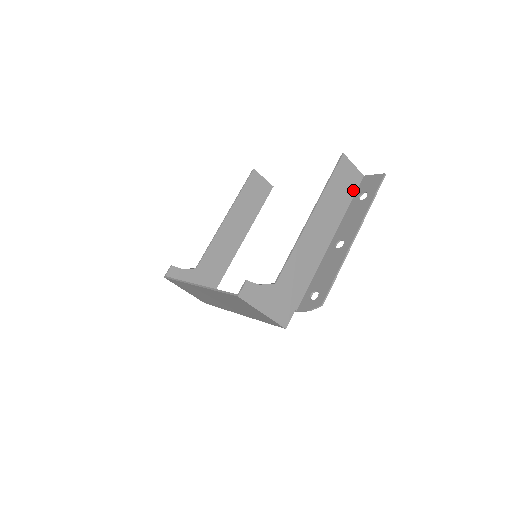
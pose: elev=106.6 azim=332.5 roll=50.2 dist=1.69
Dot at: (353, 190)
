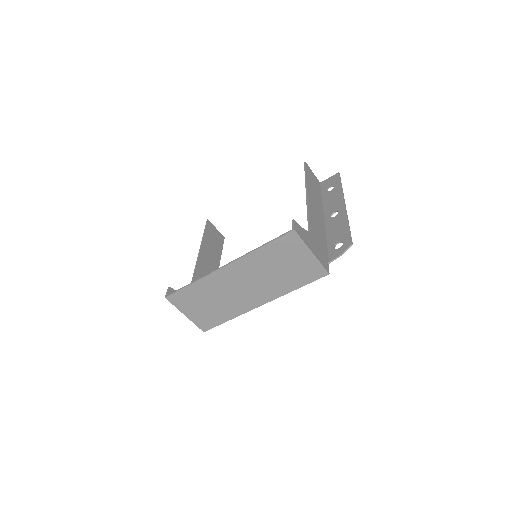
Dot at: (319, 189)
